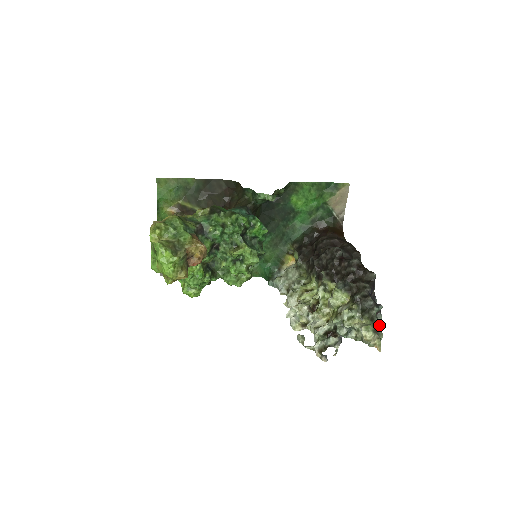
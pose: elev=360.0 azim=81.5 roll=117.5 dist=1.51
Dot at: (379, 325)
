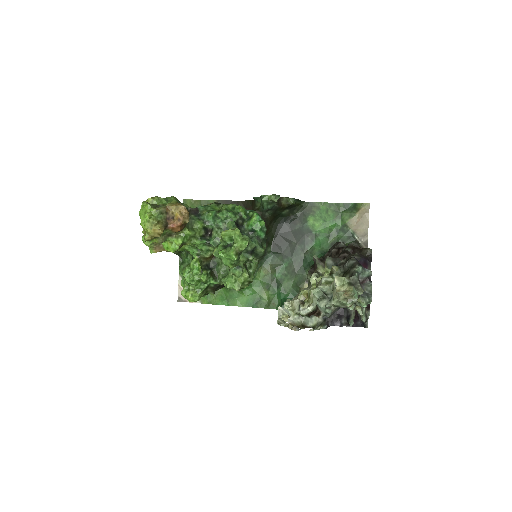
Dot at: (368, 295)
